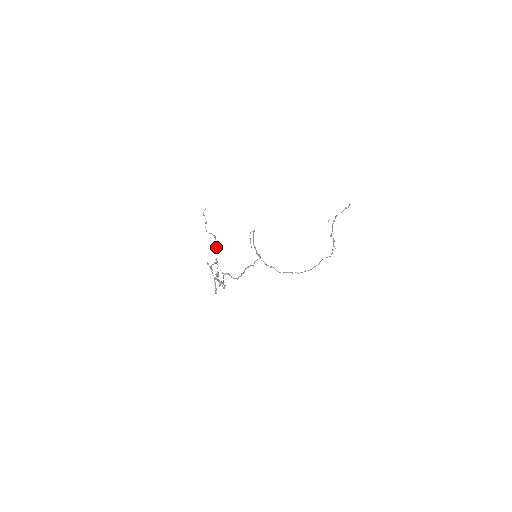
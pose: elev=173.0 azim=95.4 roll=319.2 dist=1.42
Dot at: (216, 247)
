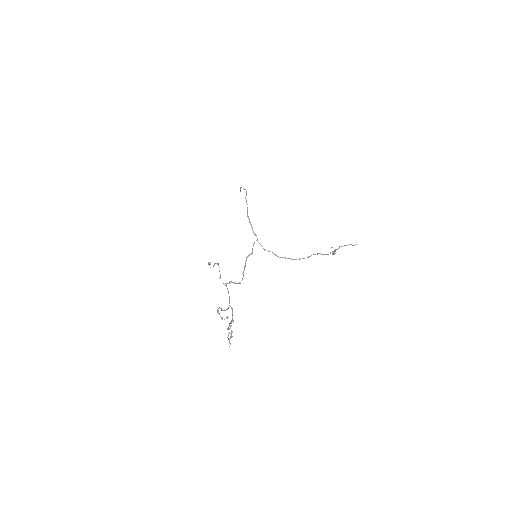
Dot at: (219, 271)
